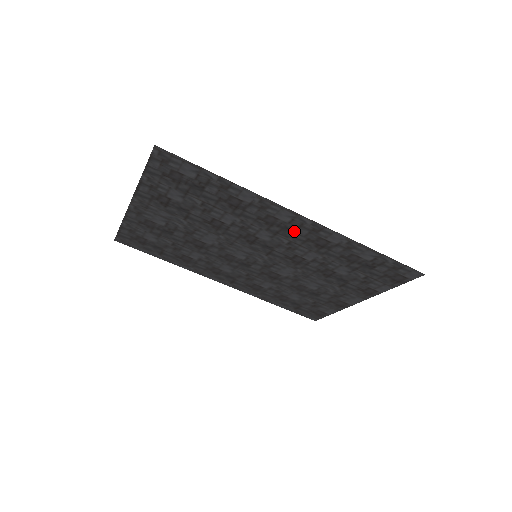
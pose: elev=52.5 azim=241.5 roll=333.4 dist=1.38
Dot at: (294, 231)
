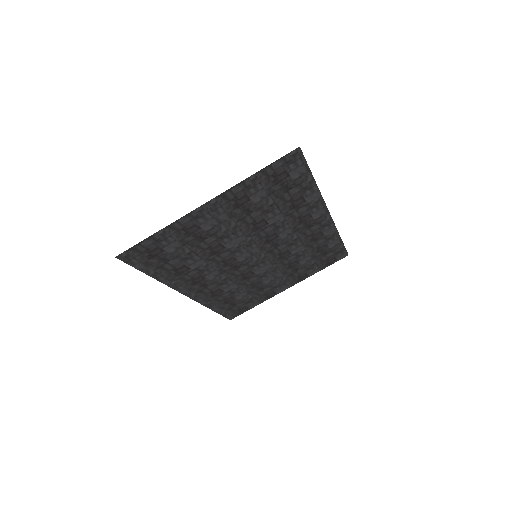
Dot at: (310, 227)
